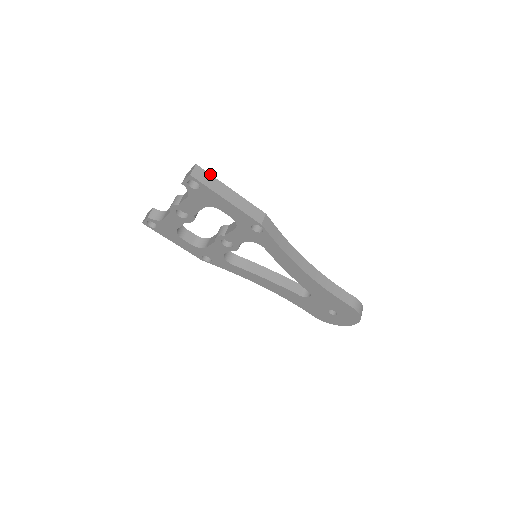
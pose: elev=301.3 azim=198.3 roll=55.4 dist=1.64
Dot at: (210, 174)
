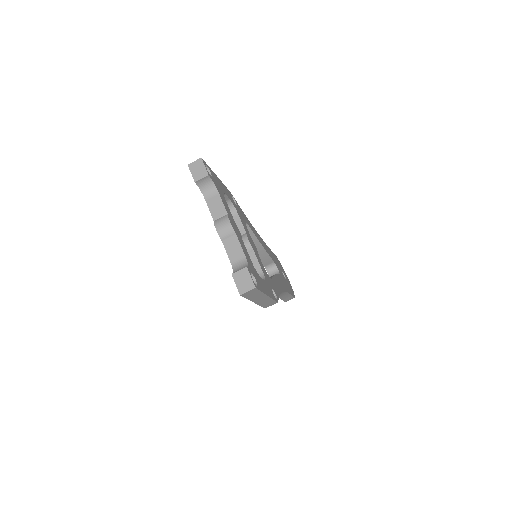
Dot at: (261, 291)
